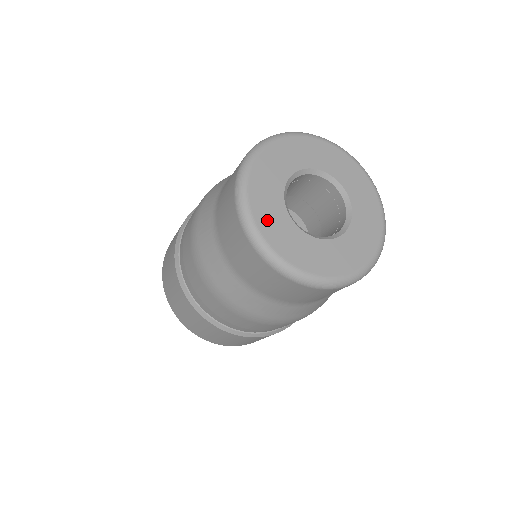
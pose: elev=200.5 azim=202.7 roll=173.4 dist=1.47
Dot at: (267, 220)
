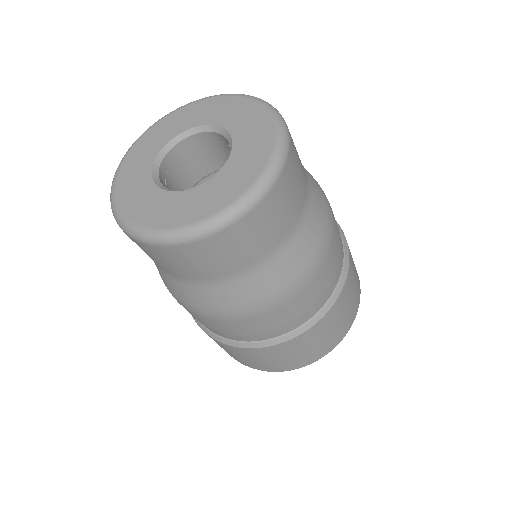
Dot at: (162, 216)
